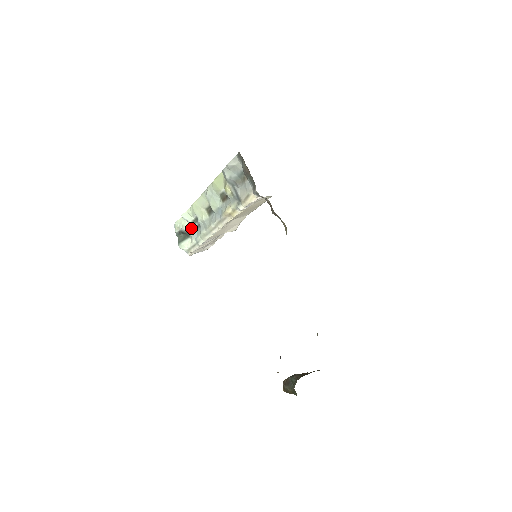
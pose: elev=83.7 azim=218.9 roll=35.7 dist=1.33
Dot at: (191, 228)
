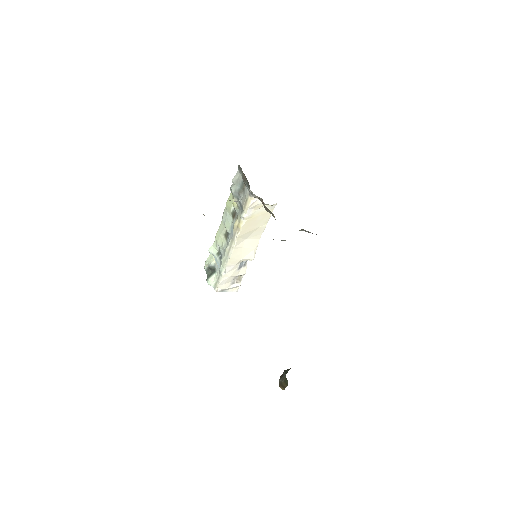
Dot at: (216, 260)
